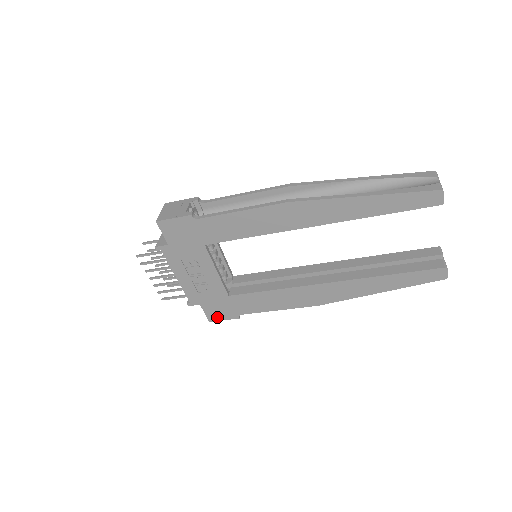
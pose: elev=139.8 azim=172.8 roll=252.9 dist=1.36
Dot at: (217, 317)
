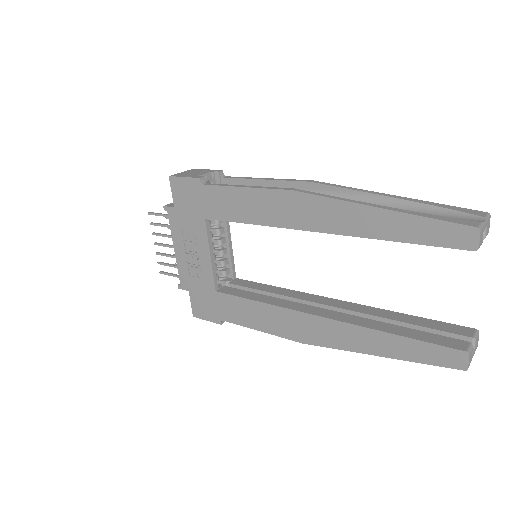
Dot at: (201, 314)
